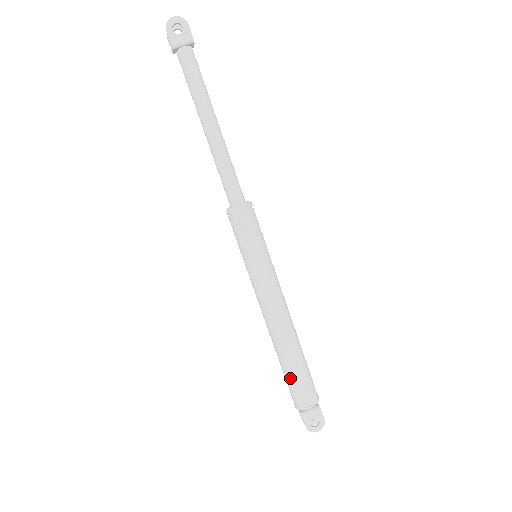
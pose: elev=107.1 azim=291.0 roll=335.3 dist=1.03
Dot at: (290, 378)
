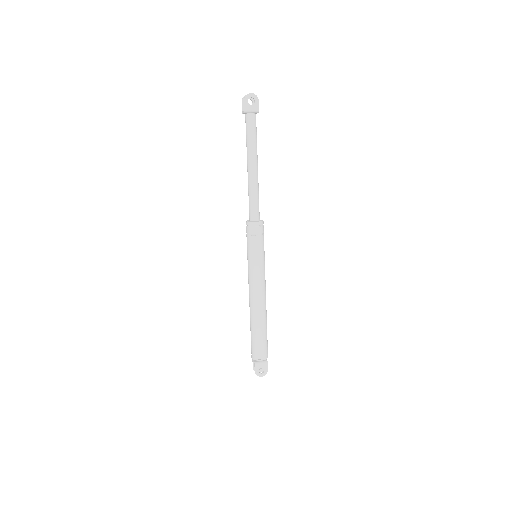
Dot at: (255, 338)
